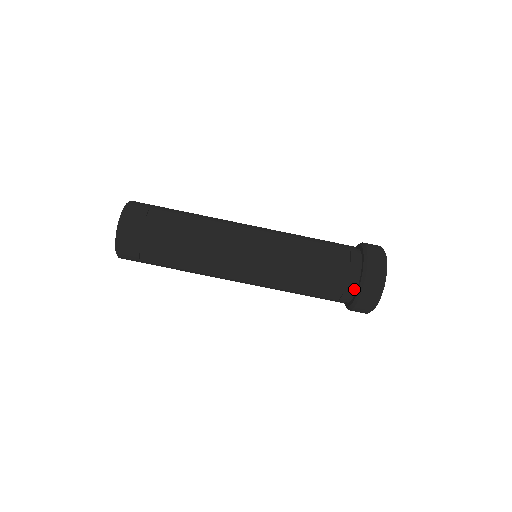
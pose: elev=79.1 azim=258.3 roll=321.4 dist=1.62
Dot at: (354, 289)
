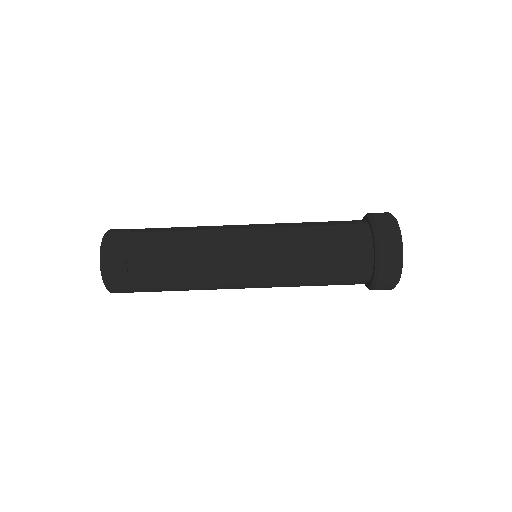
Dot at: (365, 282)
